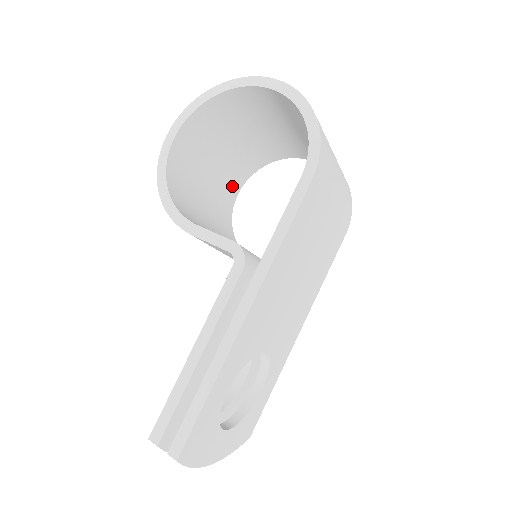
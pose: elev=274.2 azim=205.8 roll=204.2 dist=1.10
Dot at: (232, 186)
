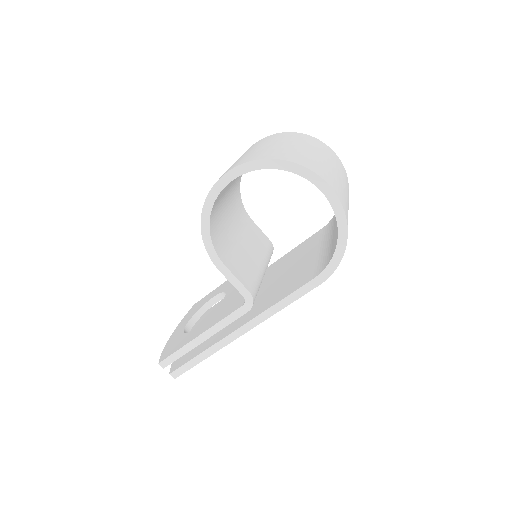
Dot at: occluded
